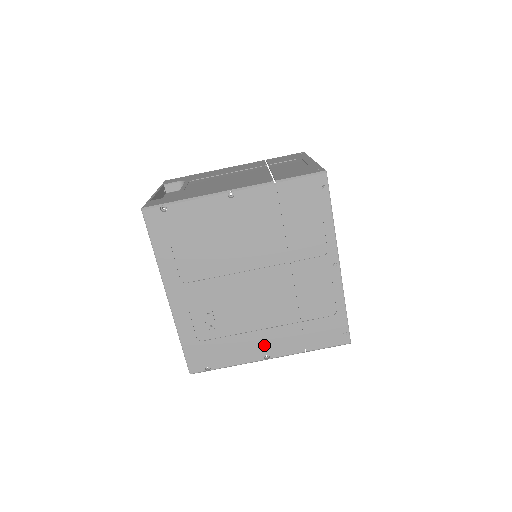
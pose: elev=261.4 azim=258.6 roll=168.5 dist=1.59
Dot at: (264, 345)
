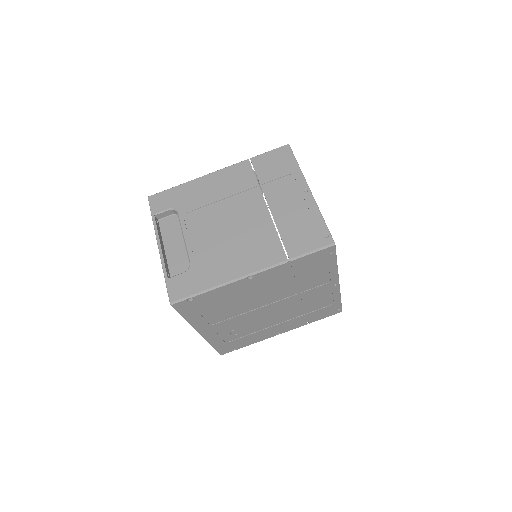
Dot at: (277, 330)
